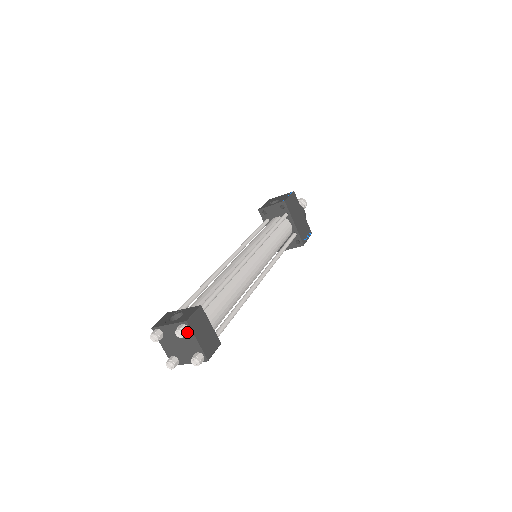
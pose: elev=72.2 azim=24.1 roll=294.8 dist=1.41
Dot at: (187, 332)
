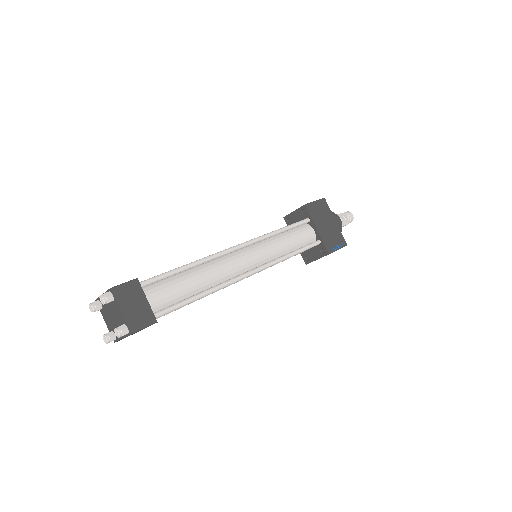
Dot at: (111, 300)
